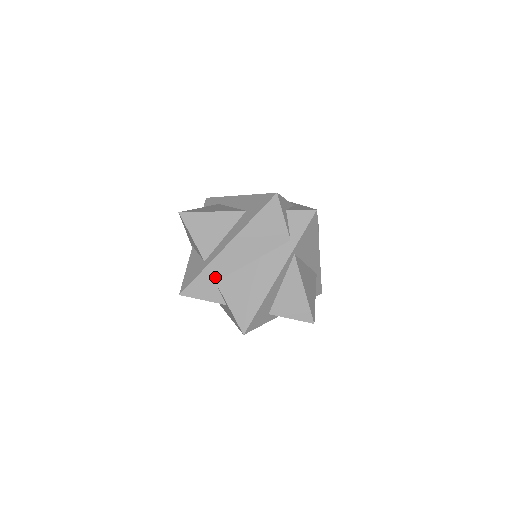
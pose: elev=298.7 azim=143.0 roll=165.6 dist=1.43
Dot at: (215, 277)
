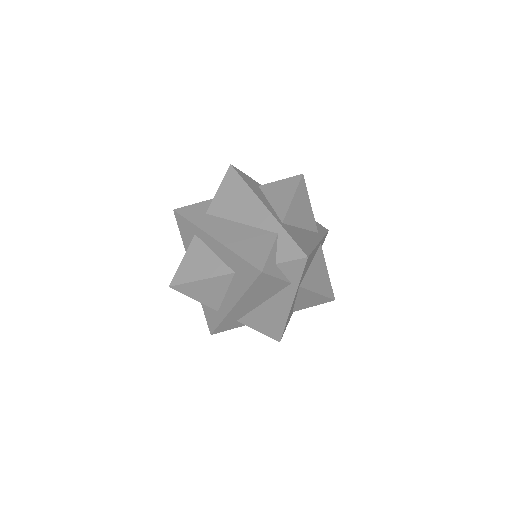
Dot at: (234, 320)
